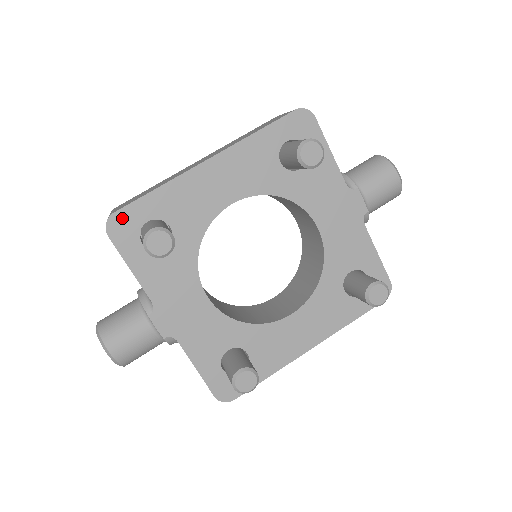
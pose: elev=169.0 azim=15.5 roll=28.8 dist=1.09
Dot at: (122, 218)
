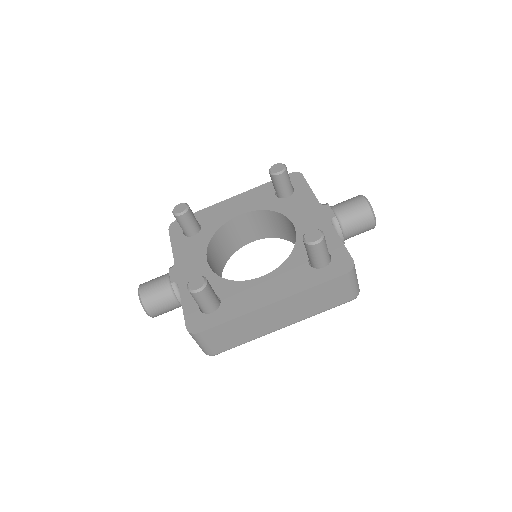
Dot at: occluded
